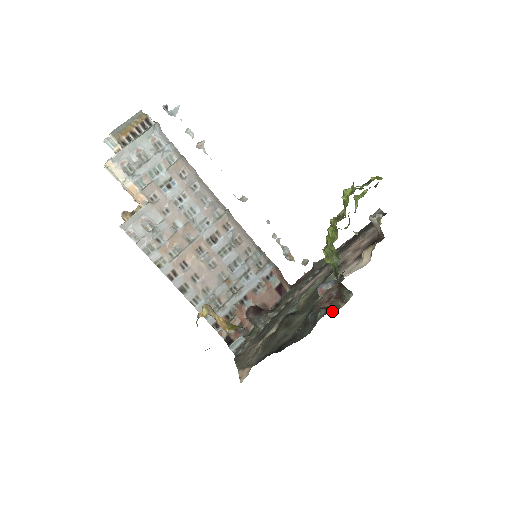
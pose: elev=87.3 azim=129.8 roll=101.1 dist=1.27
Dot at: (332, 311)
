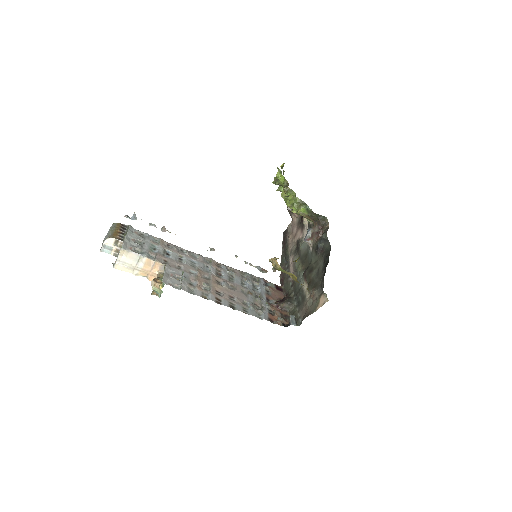
Dot at: (327, 230)
